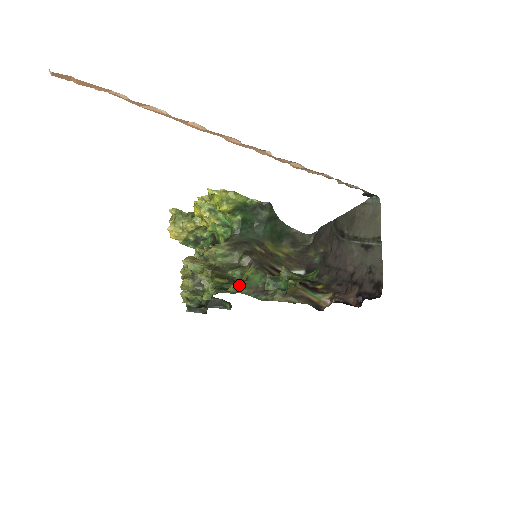
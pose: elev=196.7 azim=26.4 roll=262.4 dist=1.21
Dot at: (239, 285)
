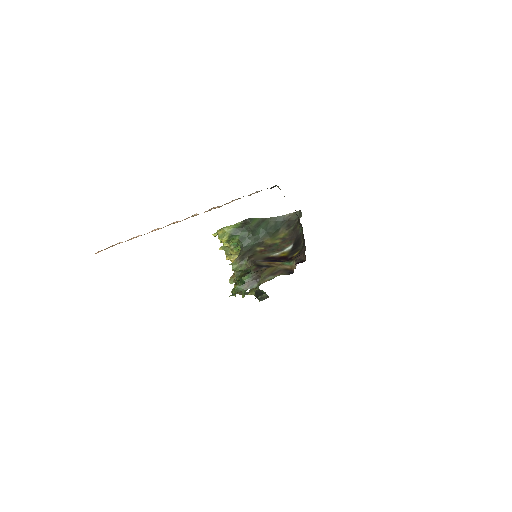
Dot at: (235, 288)
